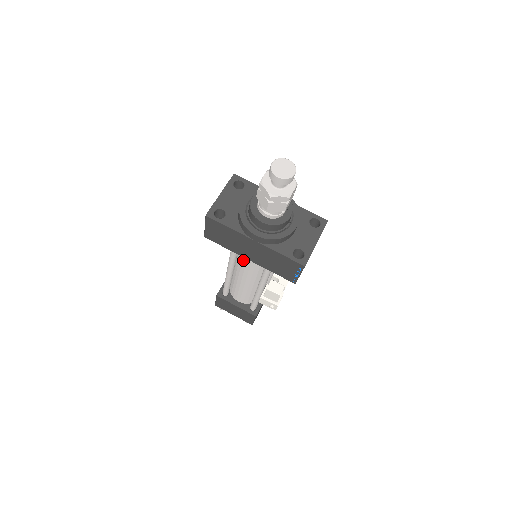
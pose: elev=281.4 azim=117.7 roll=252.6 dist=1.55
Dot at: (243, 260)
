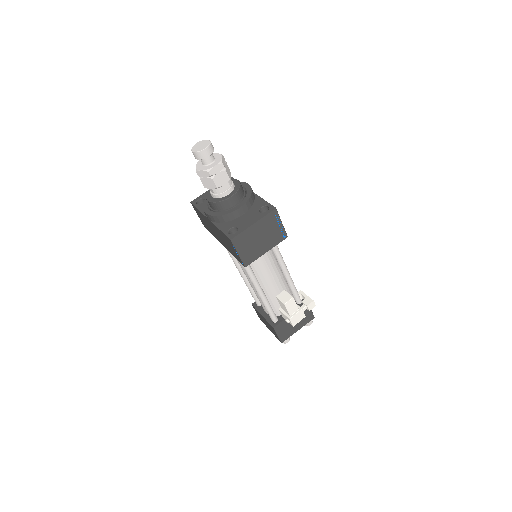
Dot at: occluded
